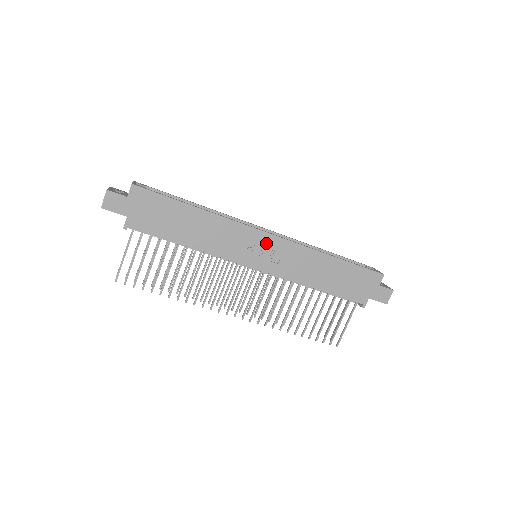
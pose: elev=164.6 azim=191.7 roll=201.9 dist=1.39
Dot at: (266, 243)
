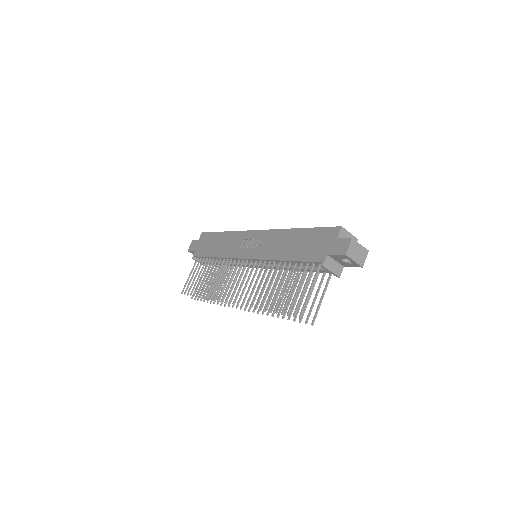
Dot at: (254, 238)
